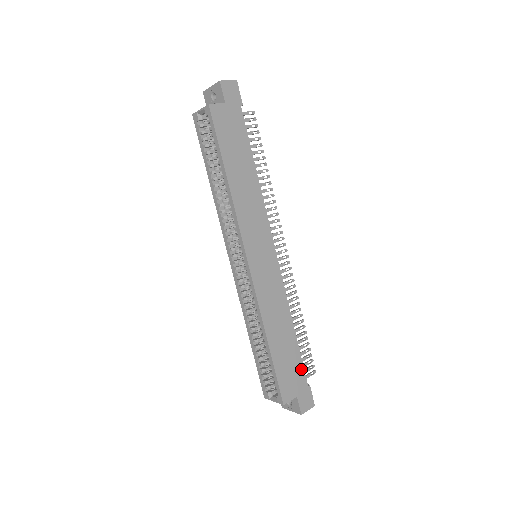
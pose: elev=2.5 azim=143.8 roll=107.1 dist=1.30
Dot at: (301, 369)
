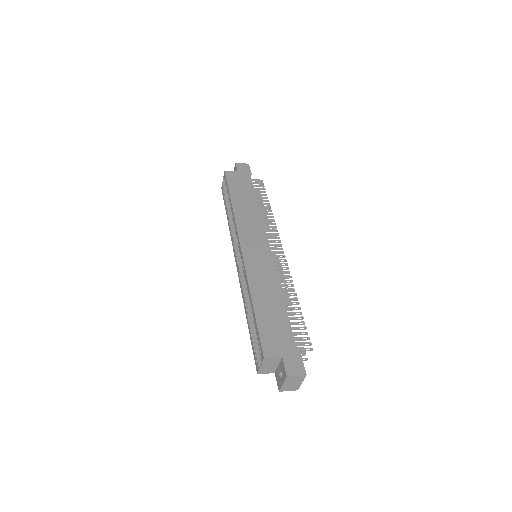
Dot at: (290, 335)
